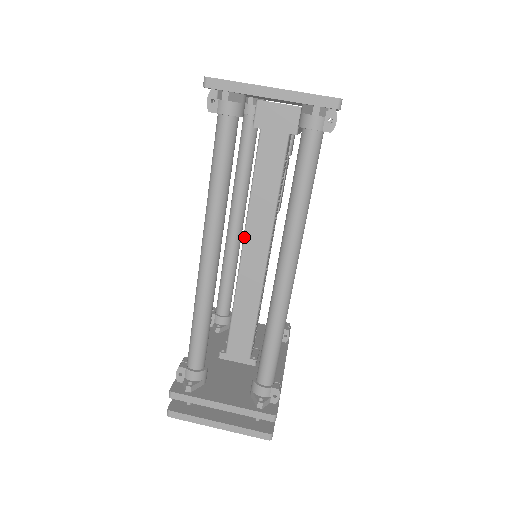
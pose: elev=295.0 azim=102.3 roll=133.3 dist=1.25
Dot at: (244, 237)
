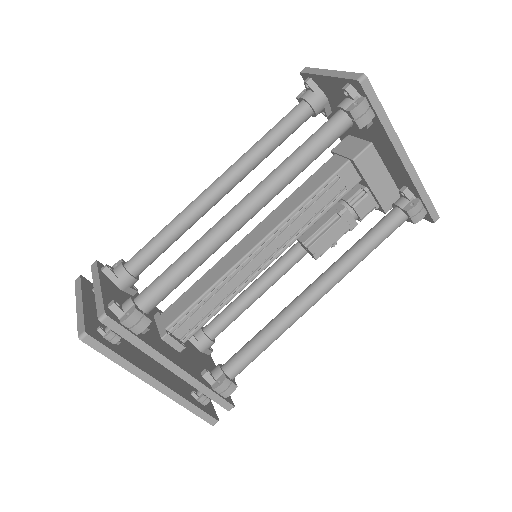
Dot at: (258, 224)
